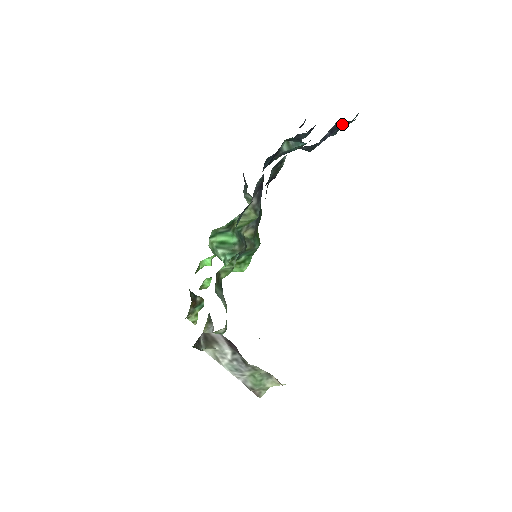
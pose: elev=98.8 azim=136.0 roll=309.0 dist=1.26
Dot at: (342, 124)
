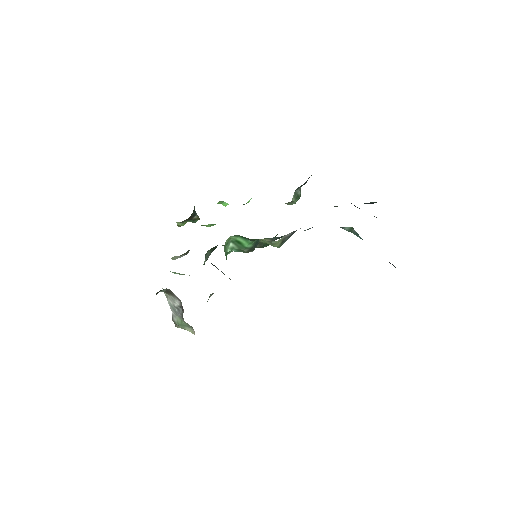
Dot at: (395, 267)
